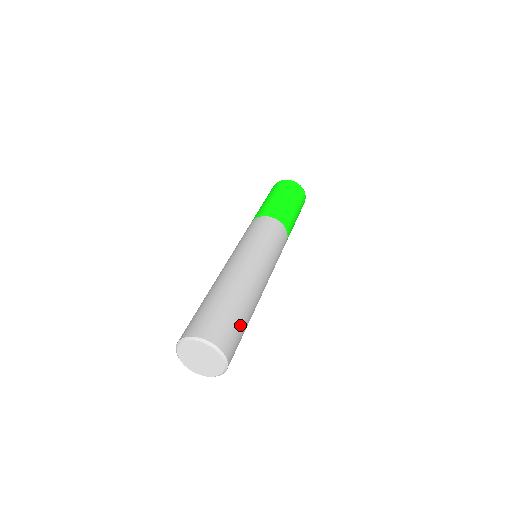
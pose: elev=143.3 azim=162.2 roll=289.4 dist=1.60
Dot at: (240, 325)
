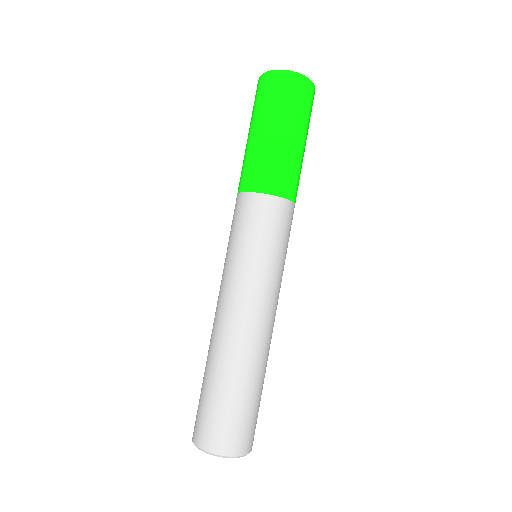
Dot at: (258, 404)
